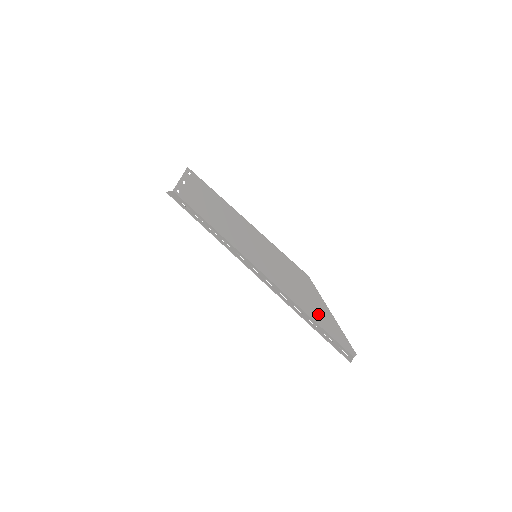
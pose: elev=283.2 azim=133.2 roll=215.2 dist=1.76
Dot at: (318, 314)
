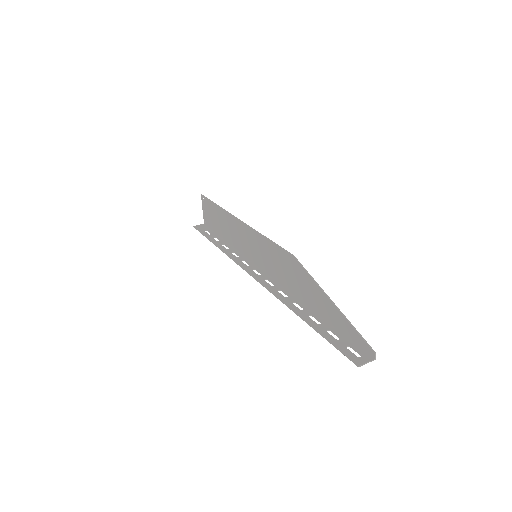
Dot at: (319, 305)
